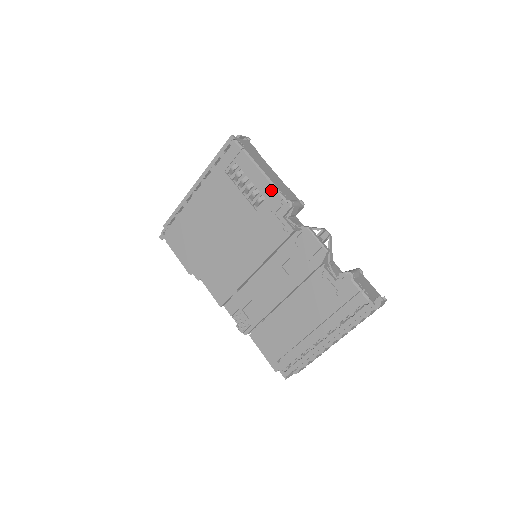
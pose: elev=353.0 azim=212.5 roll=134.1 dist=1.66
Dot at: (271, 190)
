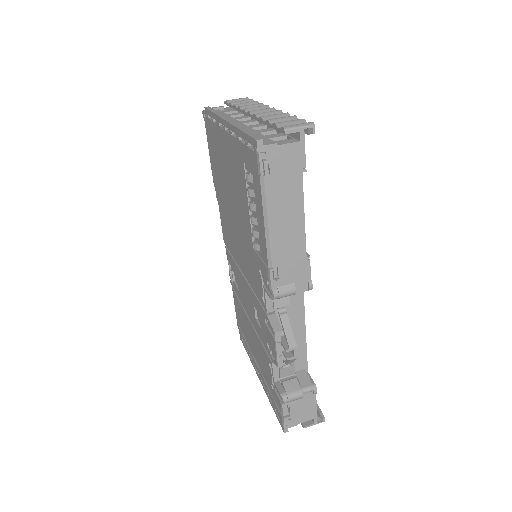
Dot at: (265, 258)
